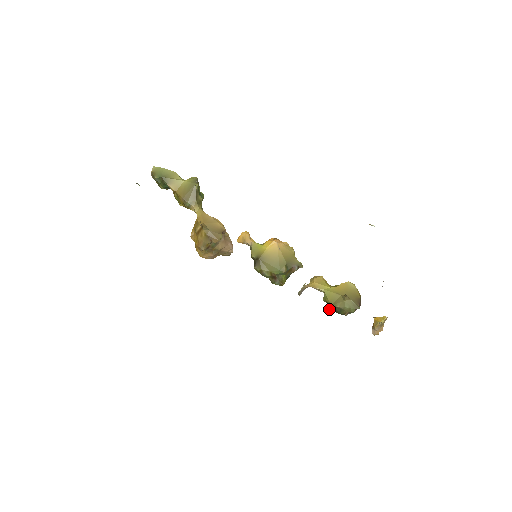
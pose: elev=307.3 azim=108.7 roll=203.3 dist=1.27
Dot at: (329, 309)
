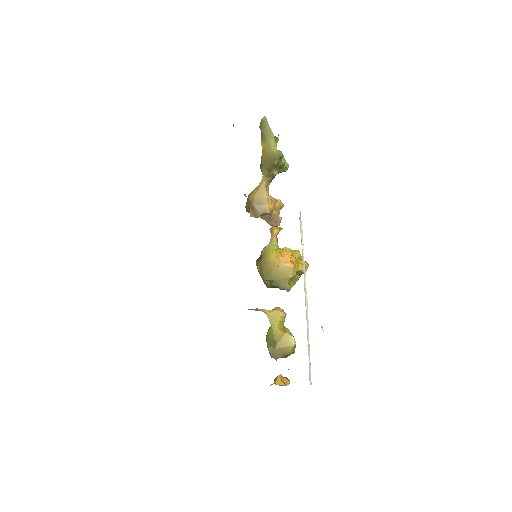
Dot at: occluded
